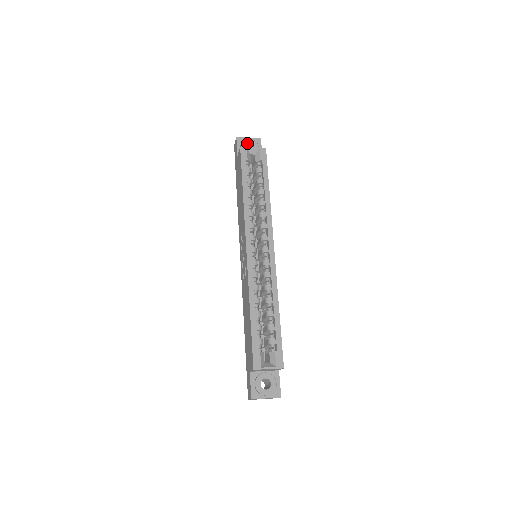
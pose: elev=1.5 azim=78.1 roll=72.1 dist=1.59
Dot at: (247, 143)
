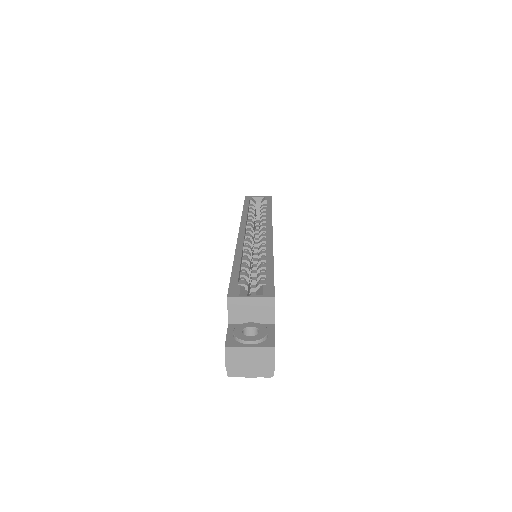
Dot at: occluded
